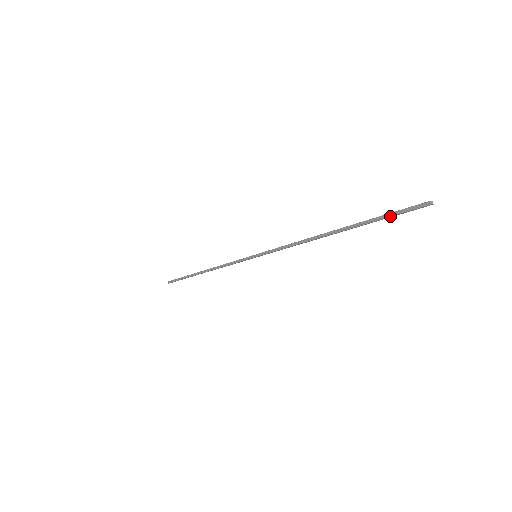
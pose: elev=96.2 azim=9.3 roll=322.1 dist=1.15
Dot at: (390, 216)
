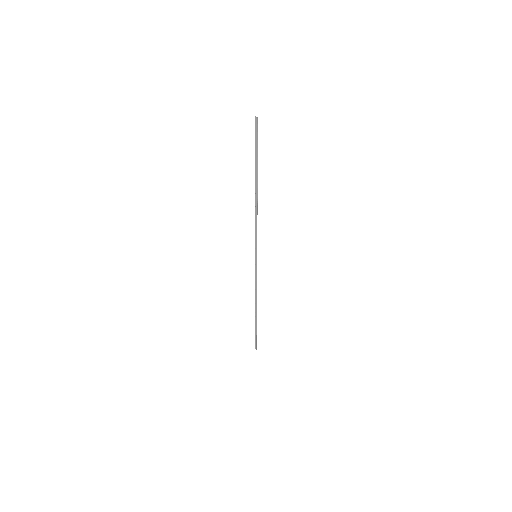
Dot at: (255, 145)
